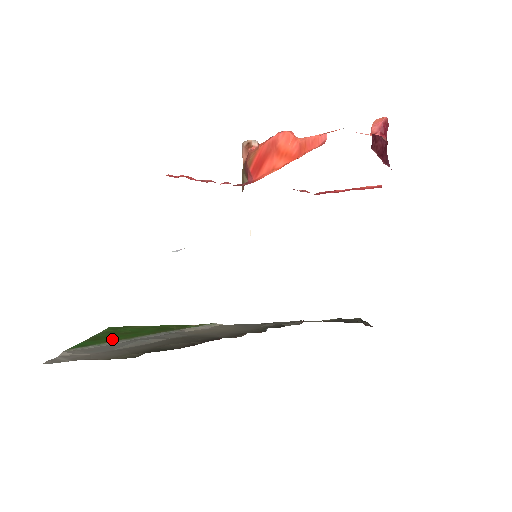
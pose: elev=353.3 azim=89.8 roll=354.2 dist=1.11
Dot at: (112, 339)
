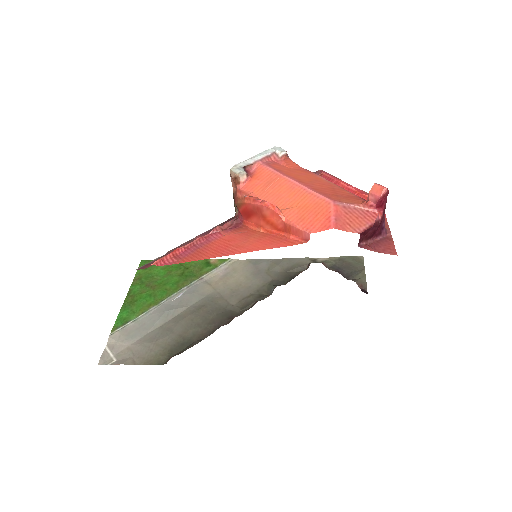
Dot at: (144, 304)
